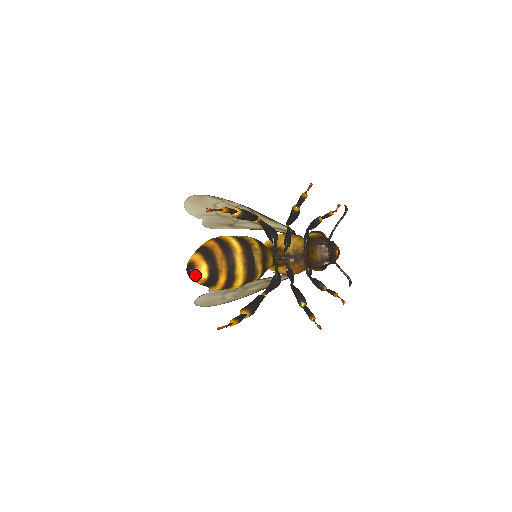
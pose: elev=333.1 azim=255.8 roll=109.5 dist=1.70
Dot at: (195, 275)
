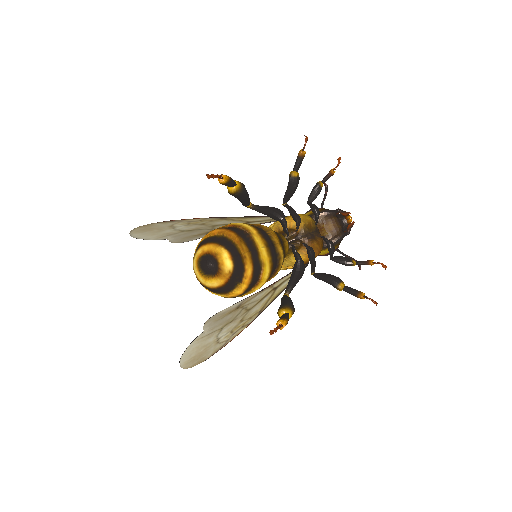
Dot at: (217, 267)
